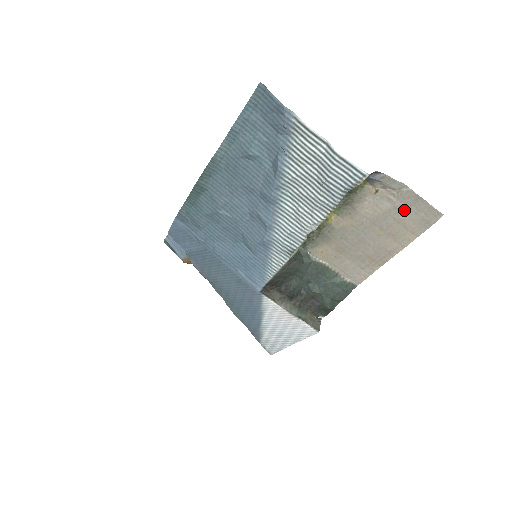
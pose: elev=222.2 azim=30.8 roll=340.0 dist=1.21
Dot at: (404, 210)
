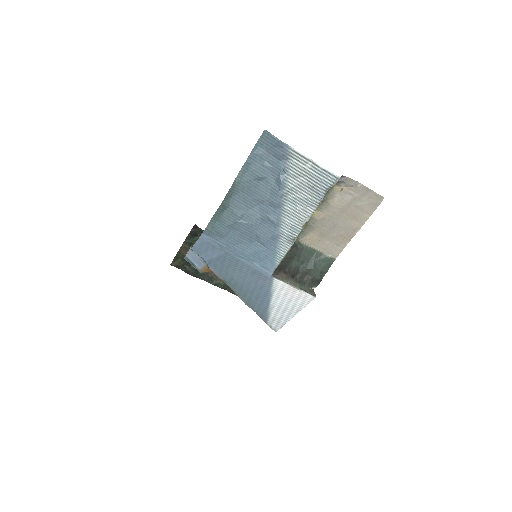
Dot at: (360, 199)
